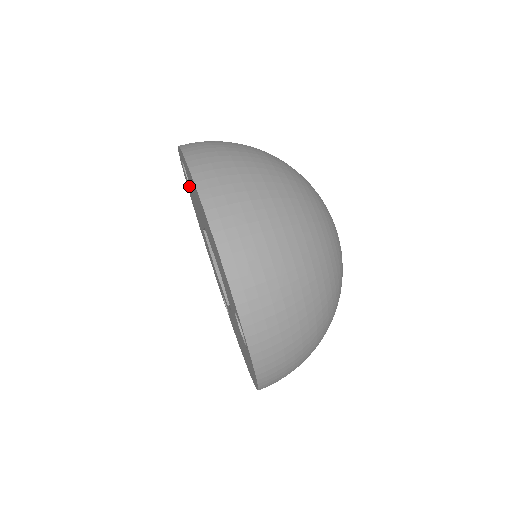
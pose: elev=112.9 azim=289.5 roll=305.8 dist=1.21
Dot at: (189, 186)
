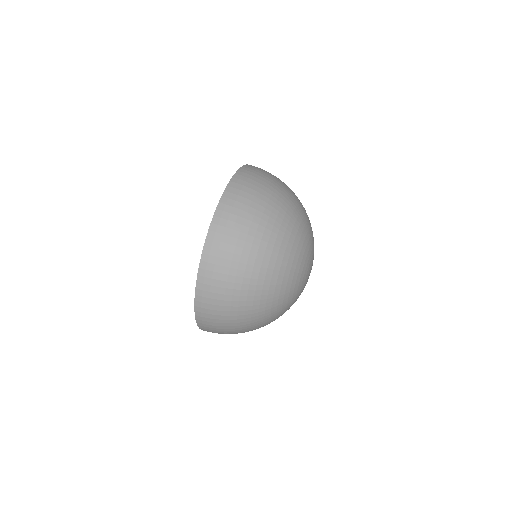
Dot at: occluded
